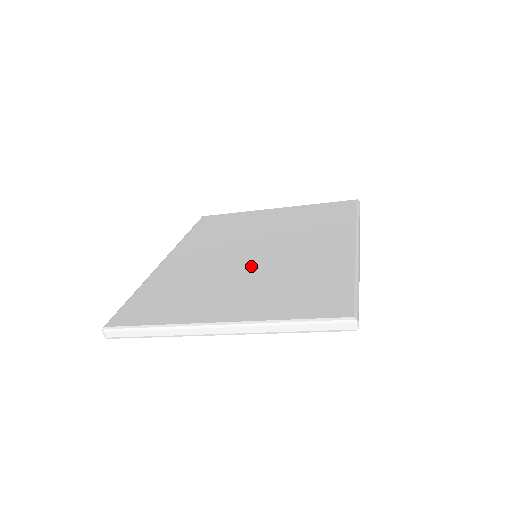
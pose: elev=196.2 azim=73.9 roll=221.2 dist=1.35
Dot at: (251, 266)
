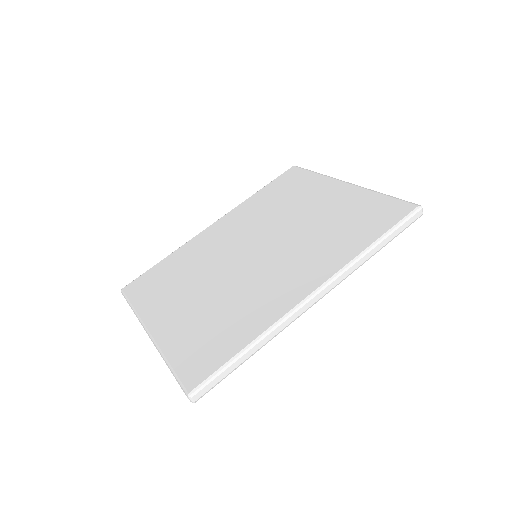
Dot at: (228, 274)
